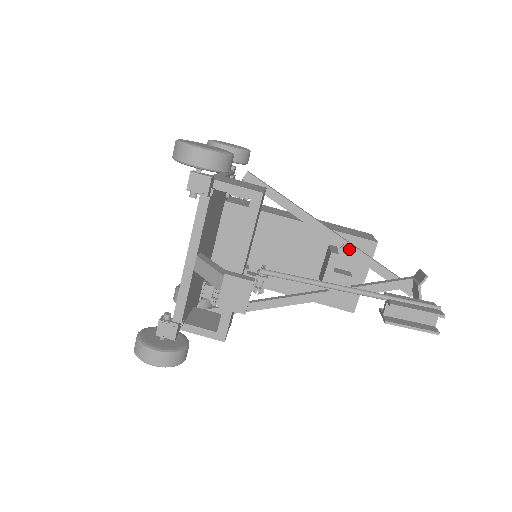
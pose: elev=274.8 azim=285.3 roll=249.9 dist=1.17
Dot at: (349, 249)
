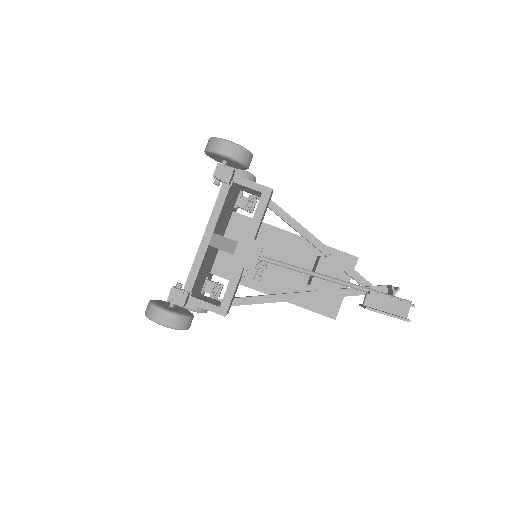
Dot at: (335, 259)
